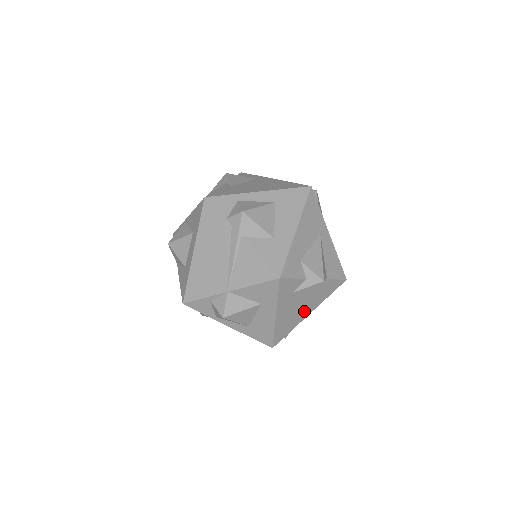
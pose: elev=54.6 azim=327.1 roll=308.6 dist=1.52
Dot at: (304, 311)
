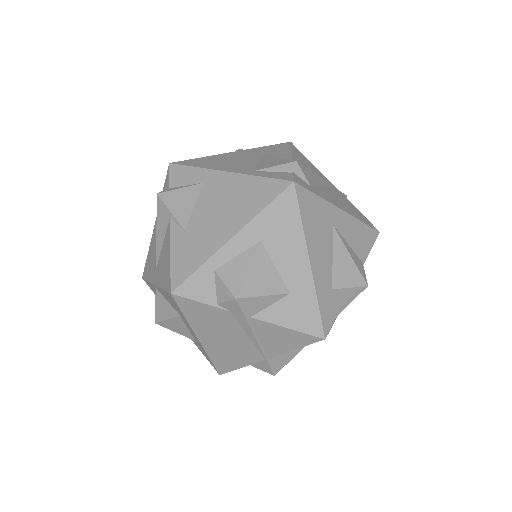
Dot at: occluded
